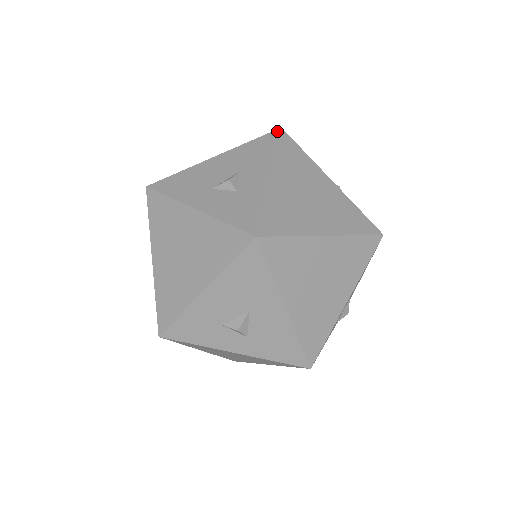
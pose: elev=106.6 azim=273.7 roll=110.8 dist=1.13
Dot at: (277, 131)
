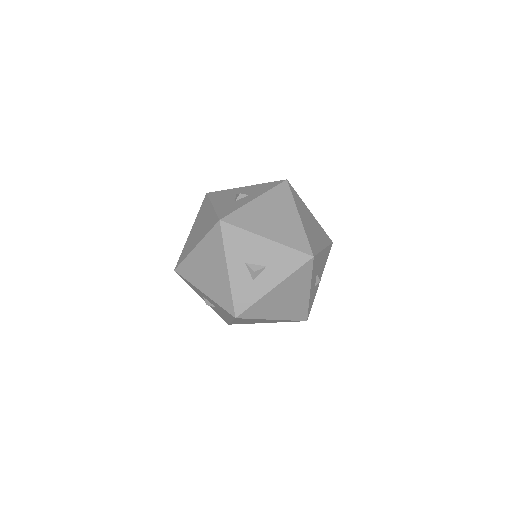
Dot at: occluded
